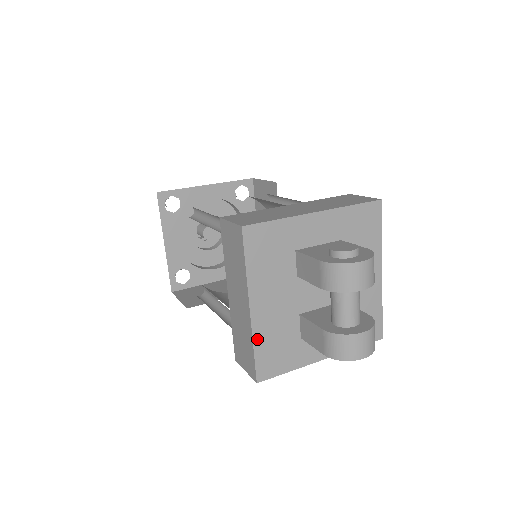
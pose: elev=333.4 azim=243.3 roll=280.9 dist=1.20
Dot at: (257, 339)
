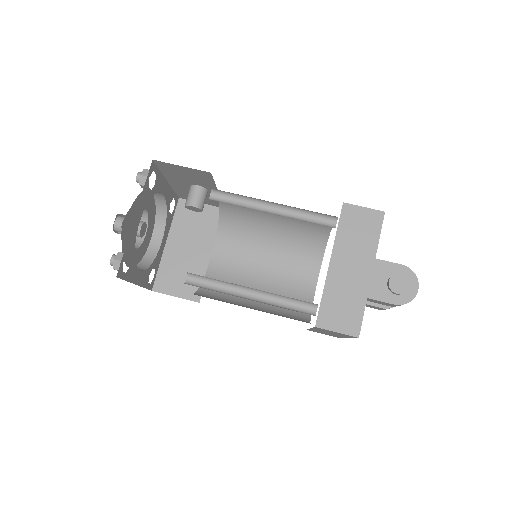
Dot at: occluded
